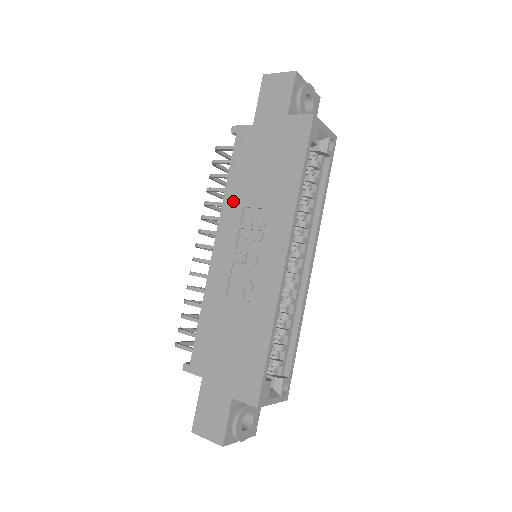
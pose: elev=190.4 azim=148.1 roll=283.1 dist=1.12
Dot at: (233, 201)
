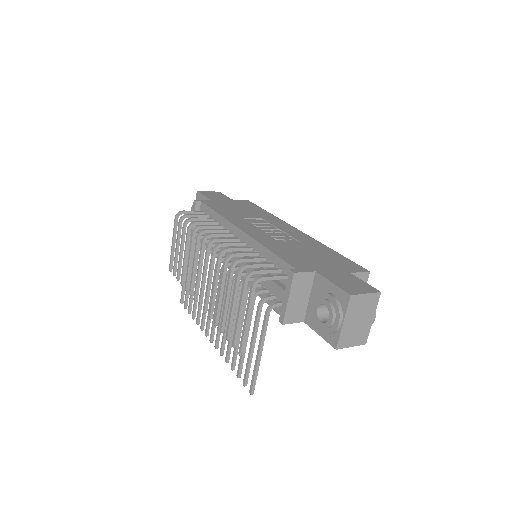
Dot at: (232, 217)
